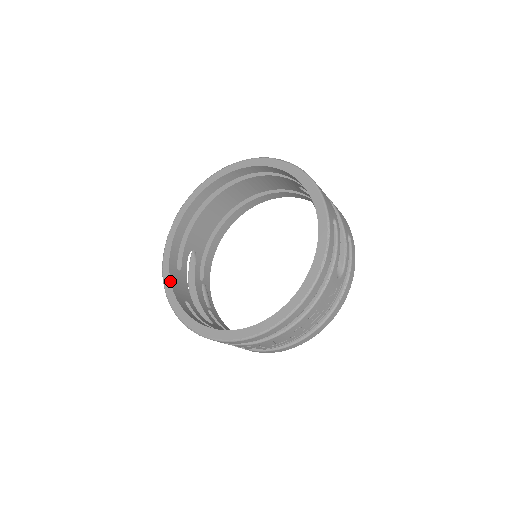
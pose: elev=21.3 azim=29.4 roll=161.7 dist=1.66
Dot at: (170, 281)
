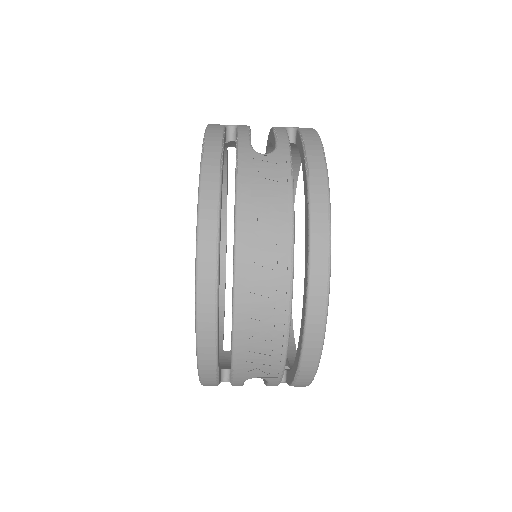
Dot at: occluded
